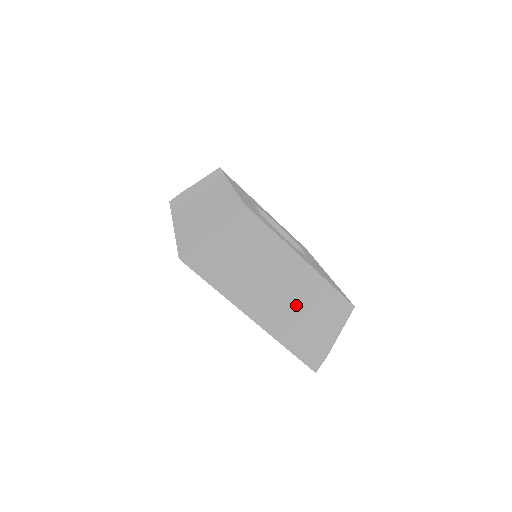
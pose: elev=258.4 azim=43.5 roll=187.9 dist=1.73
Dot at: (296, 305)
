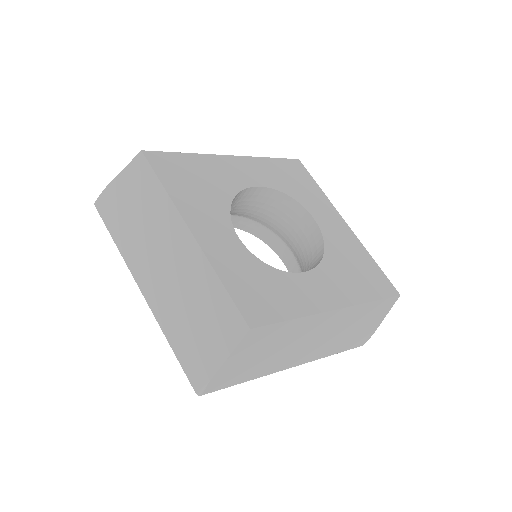
Dot at: (336, 334)
